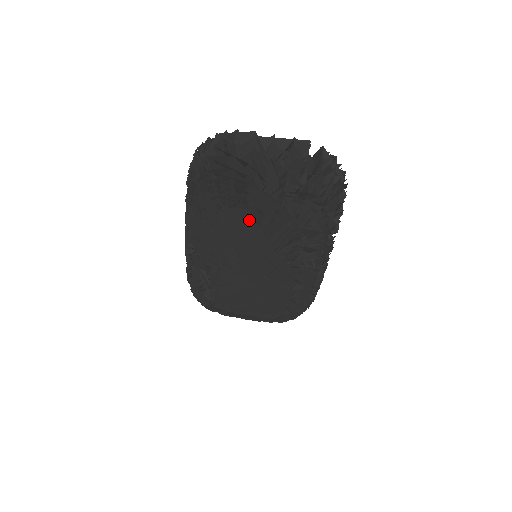
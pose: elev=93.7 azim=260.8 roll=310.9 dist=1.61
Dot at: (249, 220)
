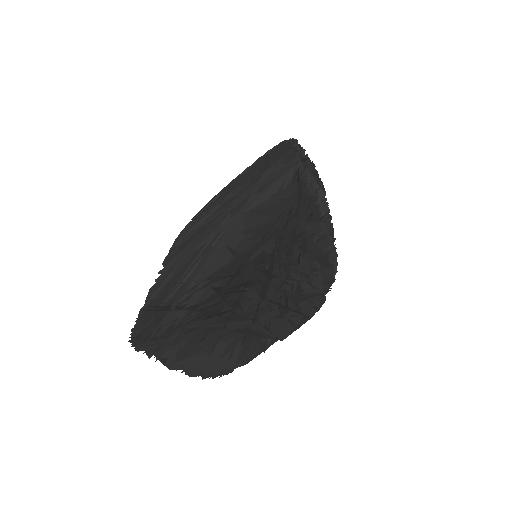
Dot at: occluded
